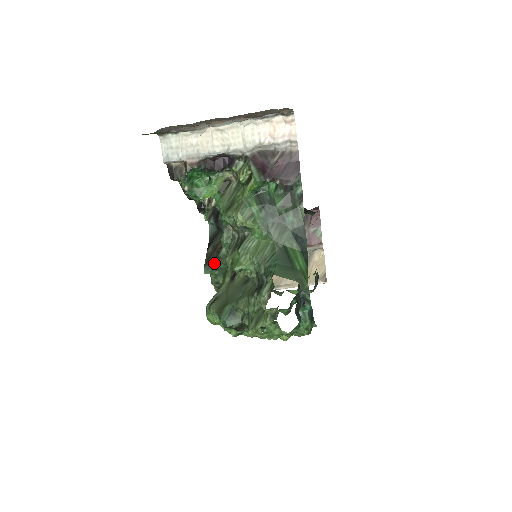
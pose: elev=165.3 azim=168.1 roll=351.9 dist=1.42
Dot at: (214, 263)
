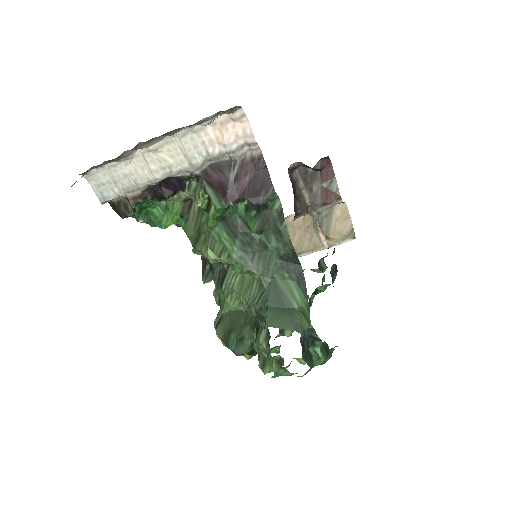
Dot at: (211, 270)
